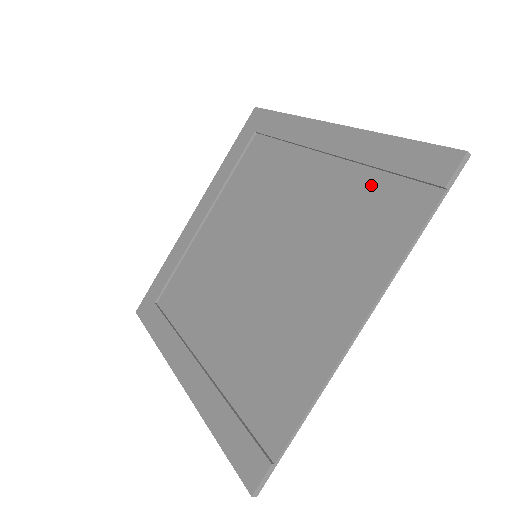
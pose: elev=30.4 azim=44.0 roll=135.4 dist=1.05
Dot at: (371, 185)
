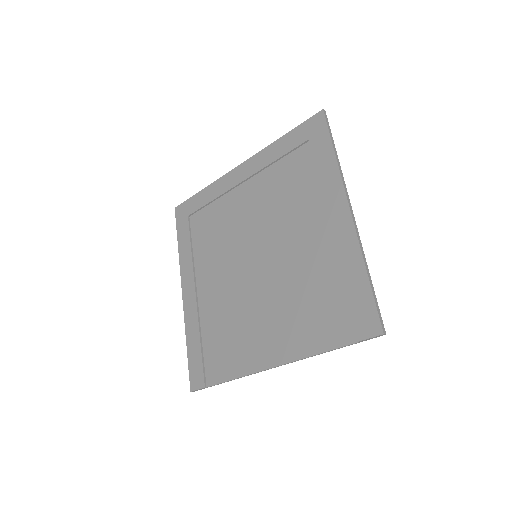
Dot at: (335, 289)
